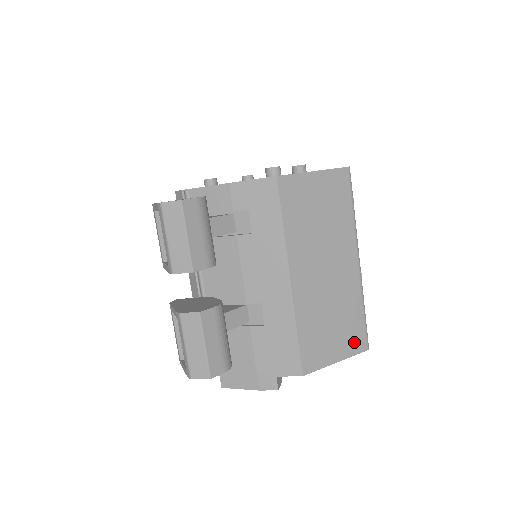
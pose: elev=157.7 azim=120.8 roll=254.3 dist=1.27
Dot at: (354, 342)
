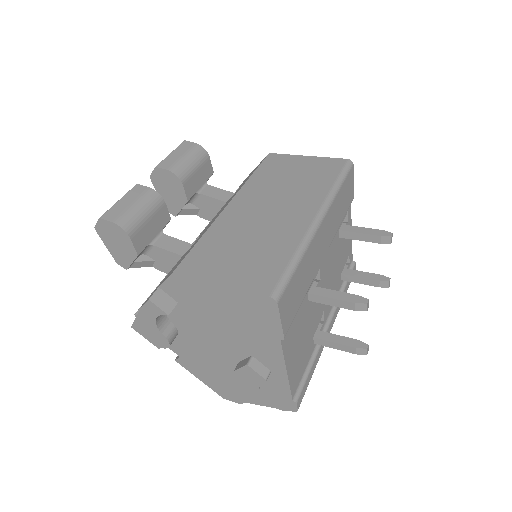
Dot at: (256, 279)
